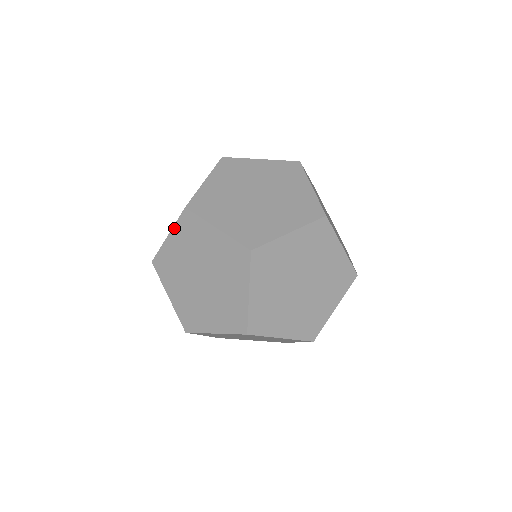
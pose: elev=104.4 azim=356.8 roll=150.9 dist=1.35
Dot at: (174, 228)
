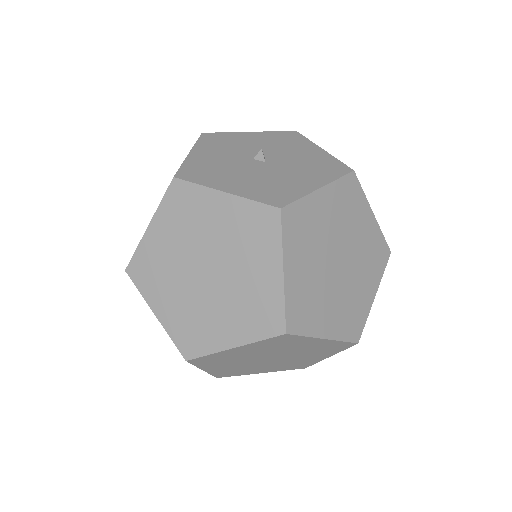
Dot at: occluded
